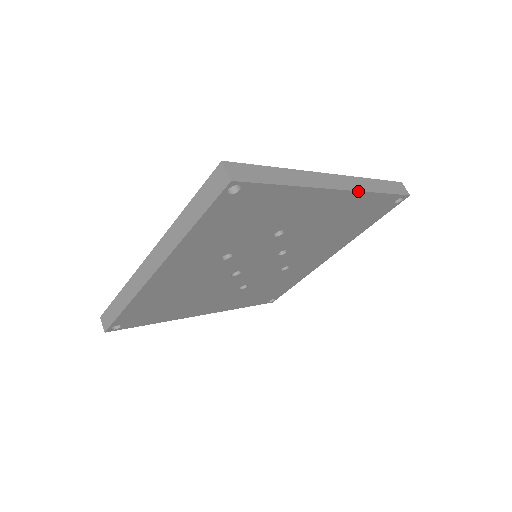
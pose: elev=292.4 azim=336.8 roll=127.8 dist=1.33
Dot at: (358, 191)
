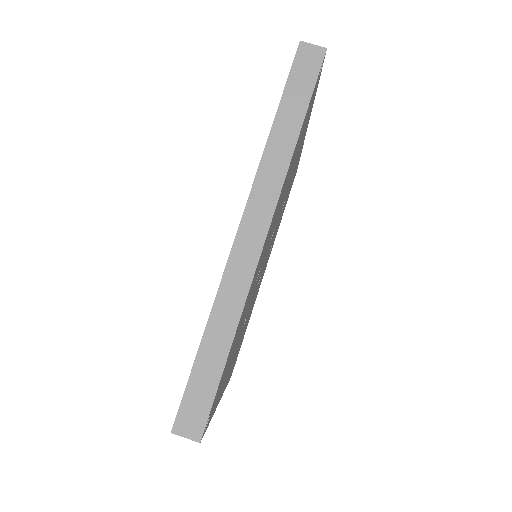
Dot at: (280, 192)
